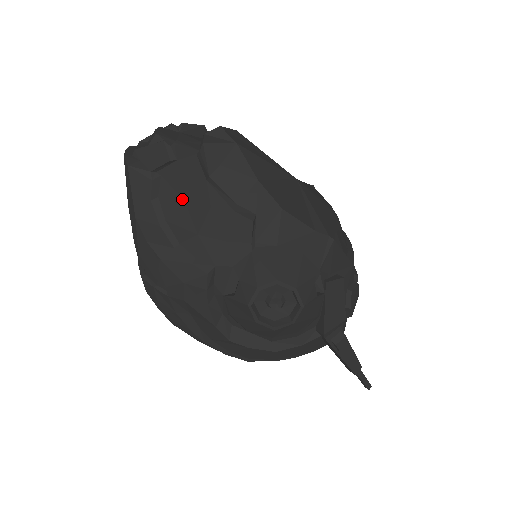
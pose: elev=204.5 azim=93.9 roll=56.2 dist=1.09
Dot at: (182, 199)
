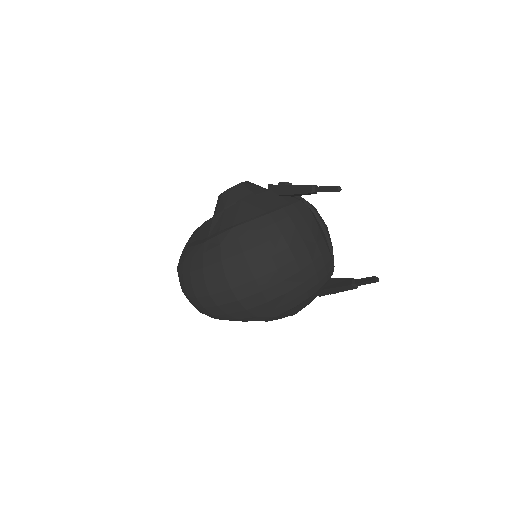
Dot at: occluded
